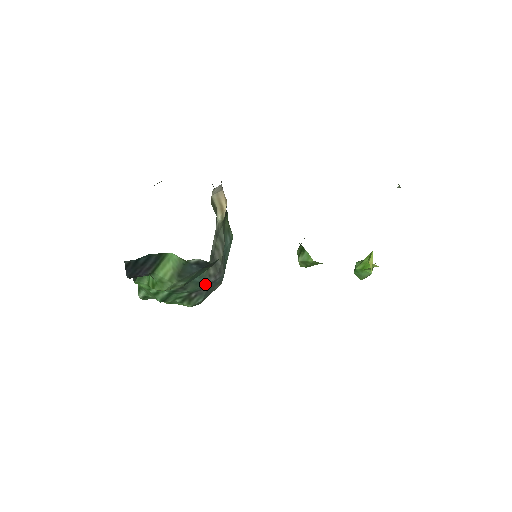
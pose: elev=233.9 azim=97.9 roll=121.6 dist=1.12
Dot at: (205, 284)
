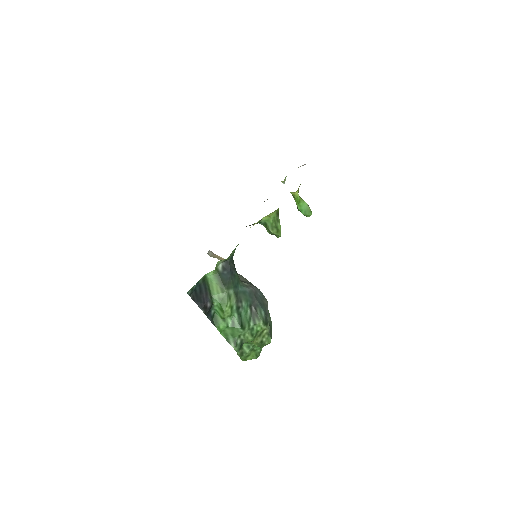
Dot at: (250, 293)
